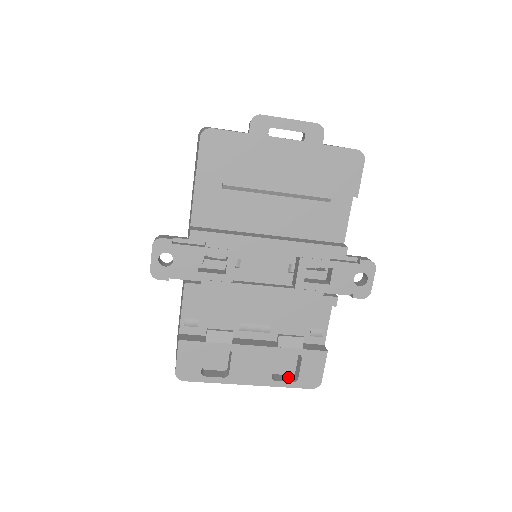
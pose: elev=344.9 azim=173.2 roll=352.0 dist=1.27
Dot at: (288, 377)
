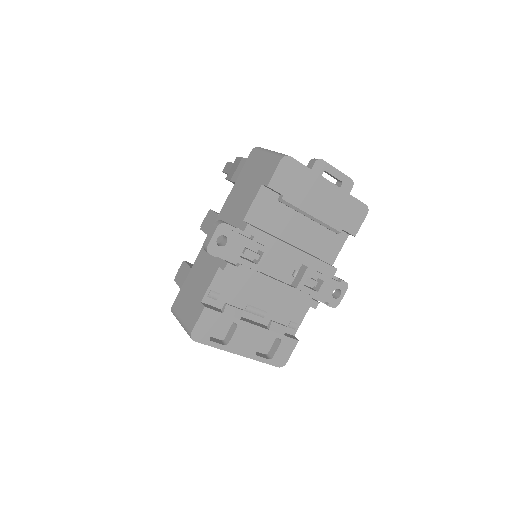
Dot at: (264, 355)
